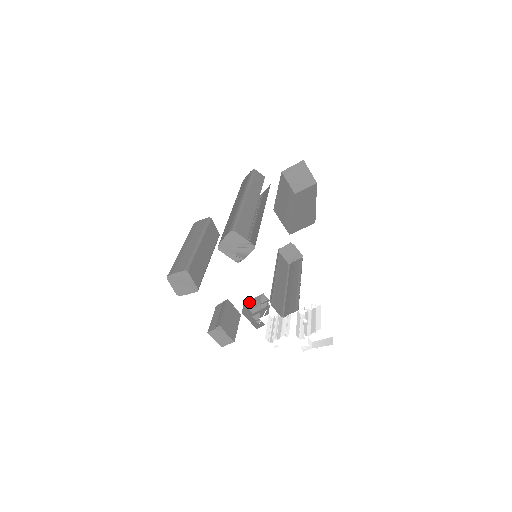
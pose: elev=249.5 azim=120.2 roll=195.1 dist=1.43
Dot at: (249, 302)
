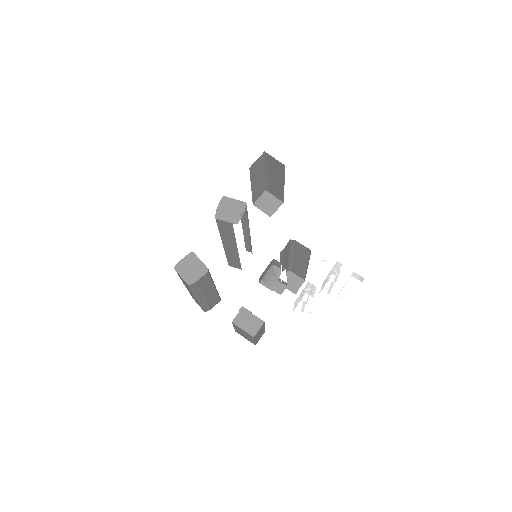
Dot at: (264, 279)
